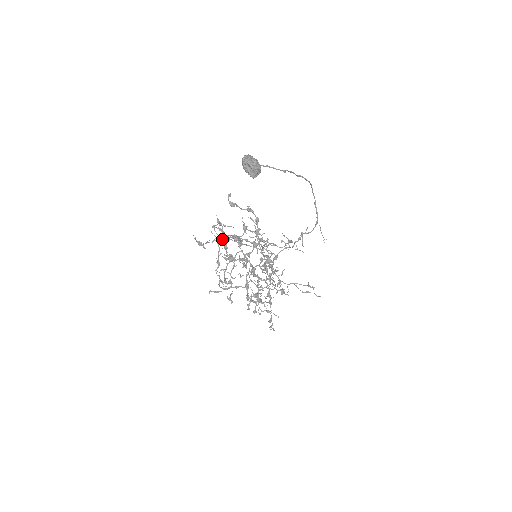
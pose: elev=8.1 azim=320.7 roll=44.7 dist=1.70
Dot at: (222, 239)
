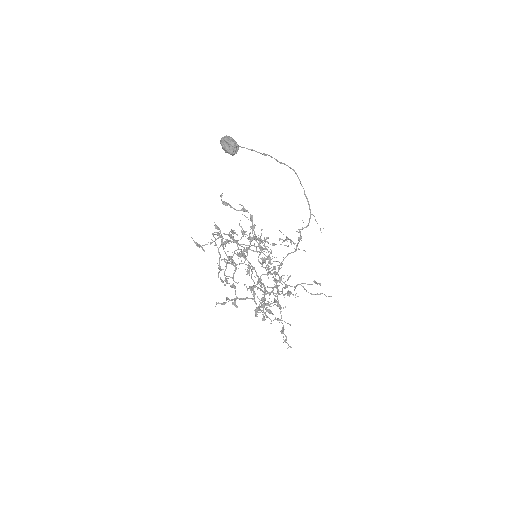
Dot at: occluded
